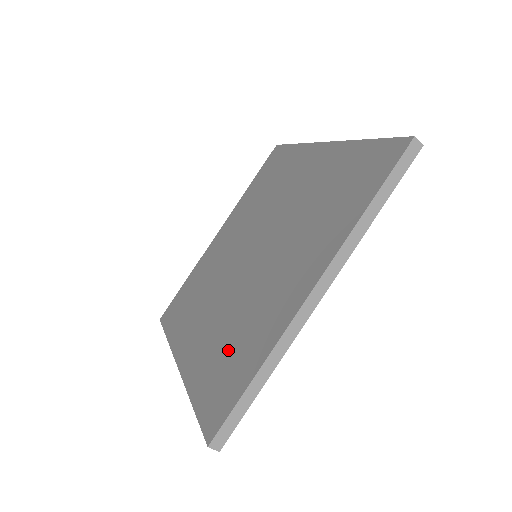
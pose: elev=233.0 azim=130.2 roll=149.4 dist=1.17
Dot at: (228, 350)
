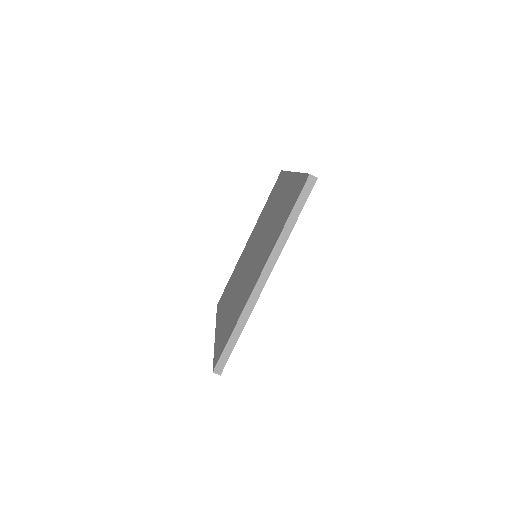
Dot at: (230, 318)
